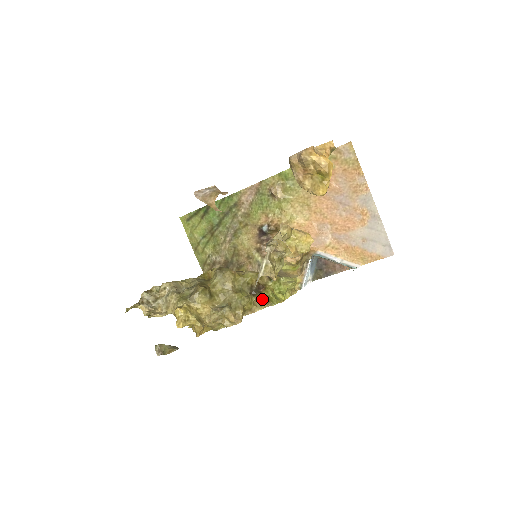
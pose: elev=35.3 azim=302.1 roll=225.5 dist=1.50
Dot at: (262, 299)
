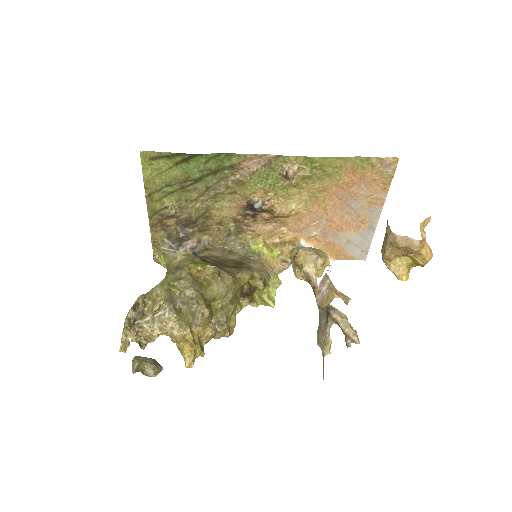
Dot at: (245, 297)
